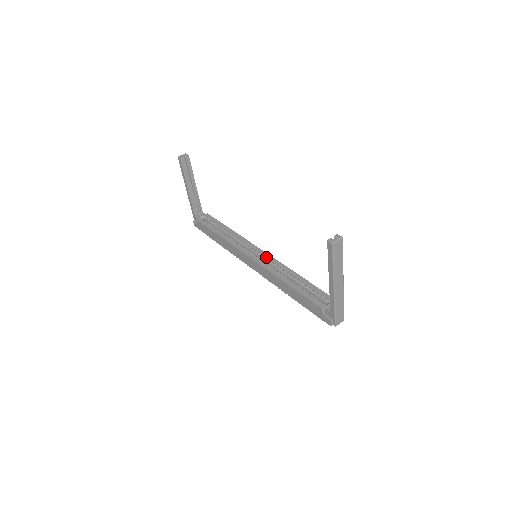
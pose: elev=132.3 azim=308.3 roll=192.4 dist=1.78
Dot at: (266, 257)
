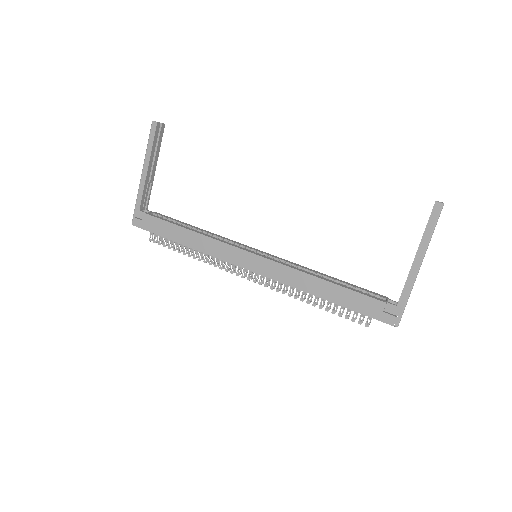
Dot at: (274, 256)
